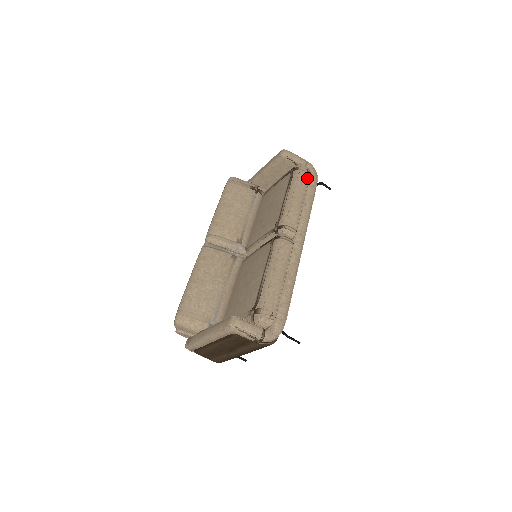
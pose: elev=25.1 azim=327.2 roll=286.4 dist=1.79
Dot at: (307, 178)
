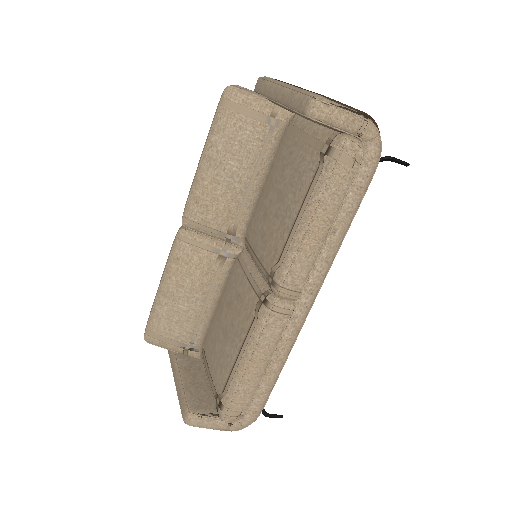
Dot at: (349, 179)
